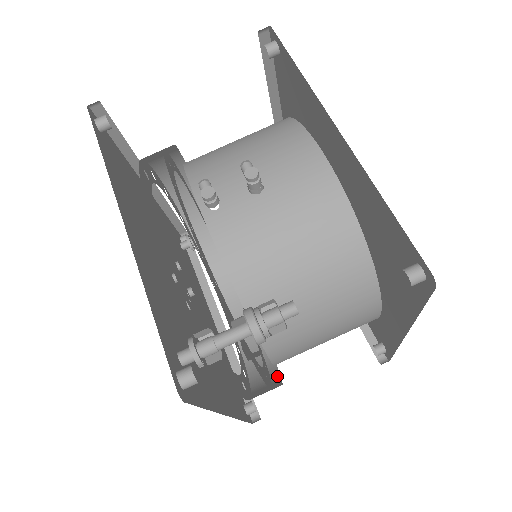
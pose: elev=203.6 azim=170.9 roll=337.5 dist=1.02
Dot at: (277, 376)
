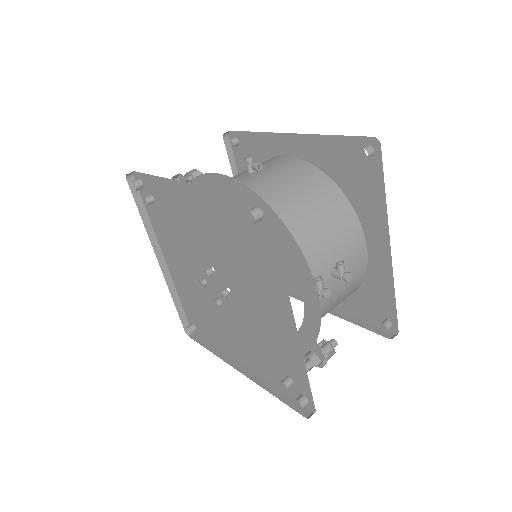
Dot at: occluded
